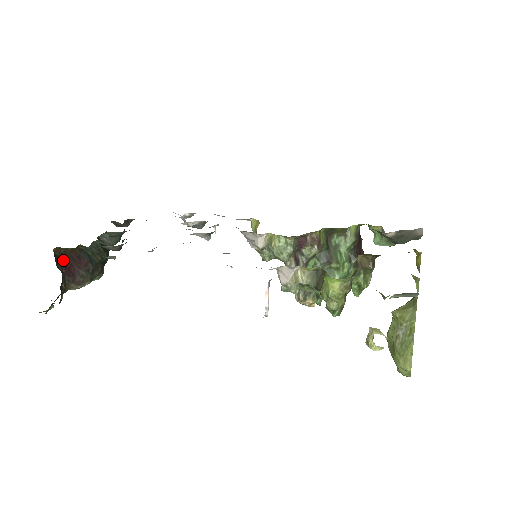
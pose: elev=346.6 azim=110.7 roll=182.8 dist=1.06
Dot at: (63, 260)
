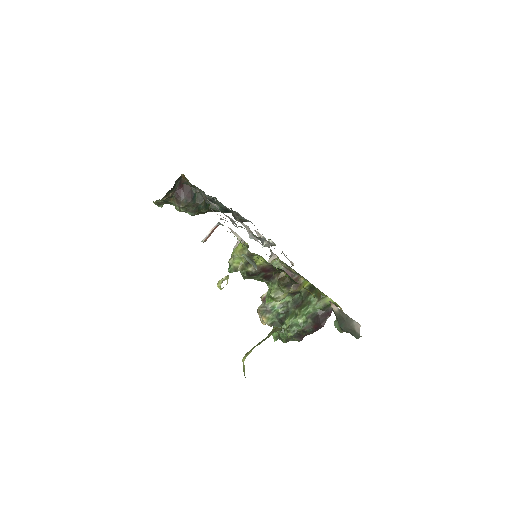
Dot at: (182, 184)
